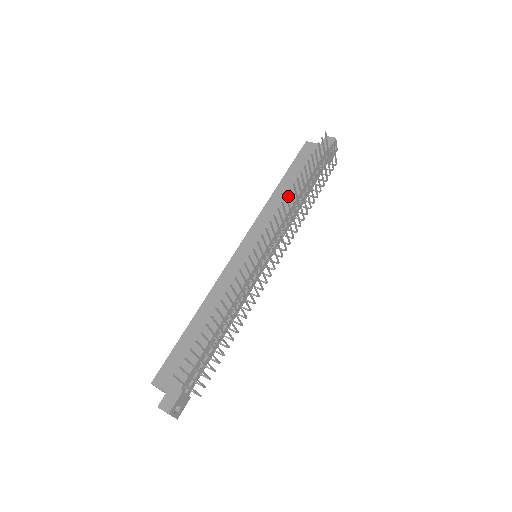
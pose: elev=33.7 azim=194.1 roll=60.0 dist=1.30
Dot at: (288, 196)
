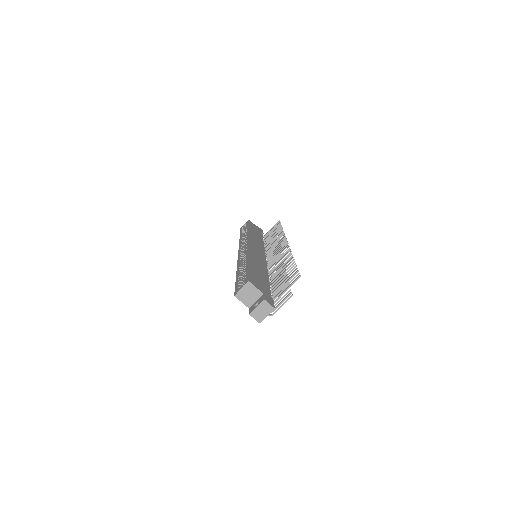
Dot at: (259, 238)
